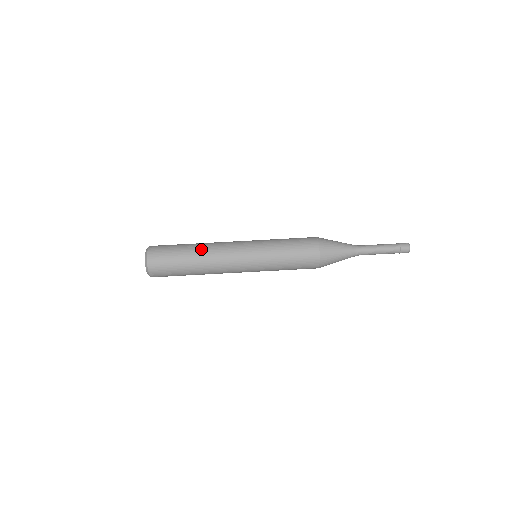
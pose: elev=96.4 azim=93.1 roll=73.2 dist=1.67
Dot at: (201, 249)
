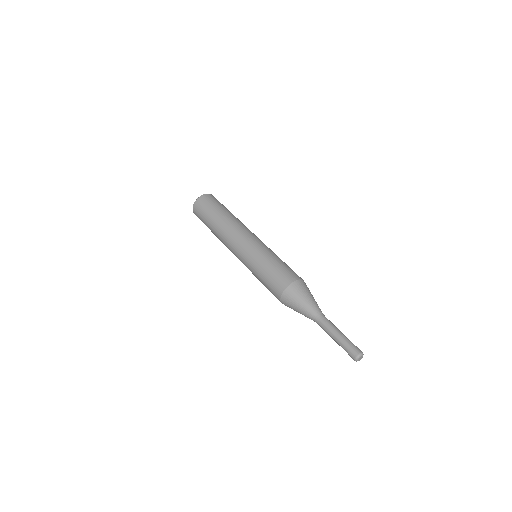
Dot at: (224, 221)
